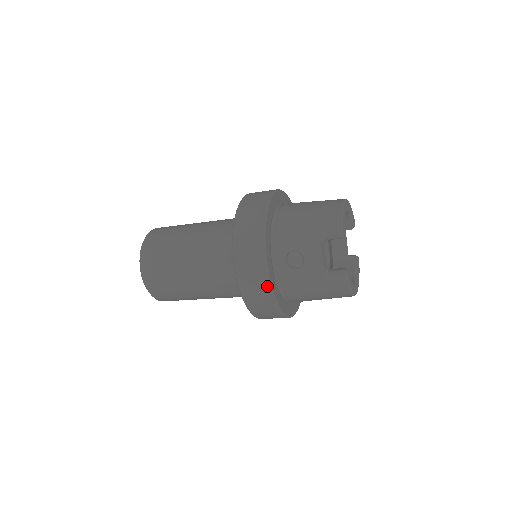
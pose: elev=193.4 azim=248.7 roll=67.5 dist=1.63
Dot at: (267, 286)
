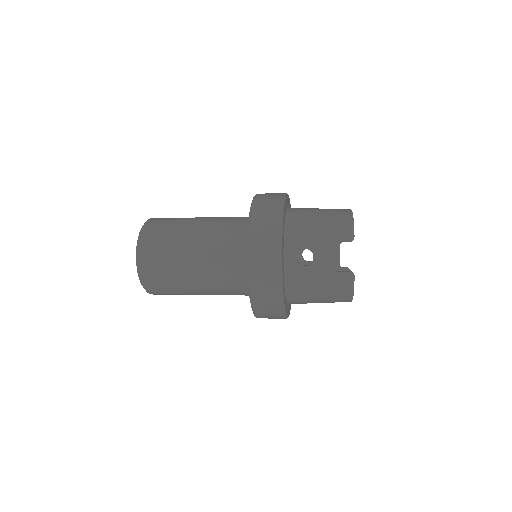
Dot at: (278, 279)
